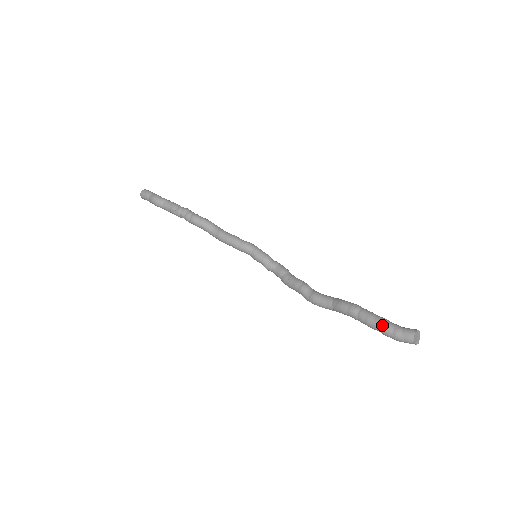
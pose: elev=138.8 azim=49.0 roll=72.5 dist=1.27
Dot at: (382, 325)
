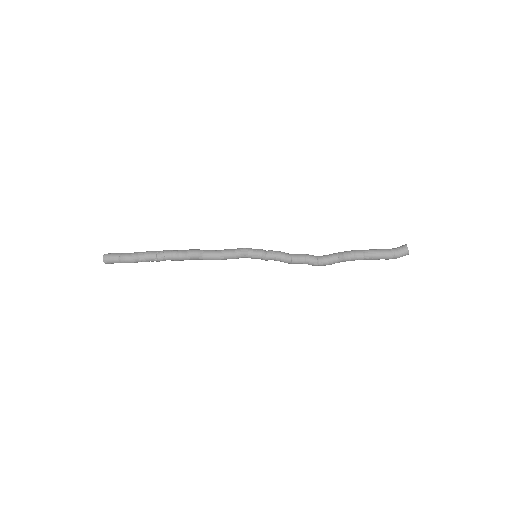
Dot at: (385, 255)
